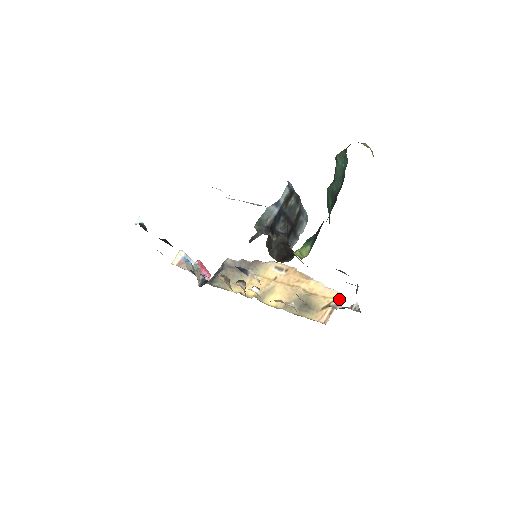
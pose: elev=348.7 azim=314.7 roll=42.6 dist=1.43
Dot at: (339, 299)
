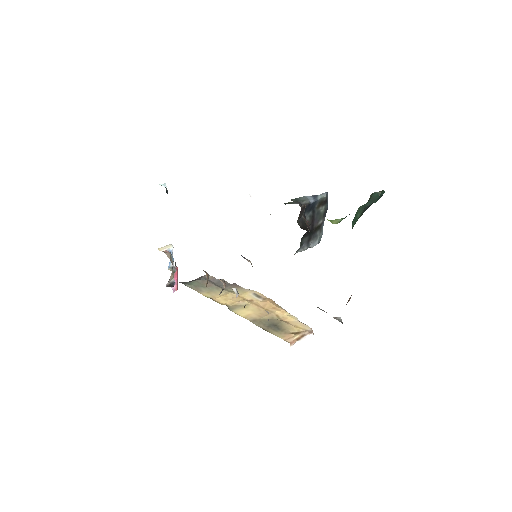
Dot at: (310, 332)
